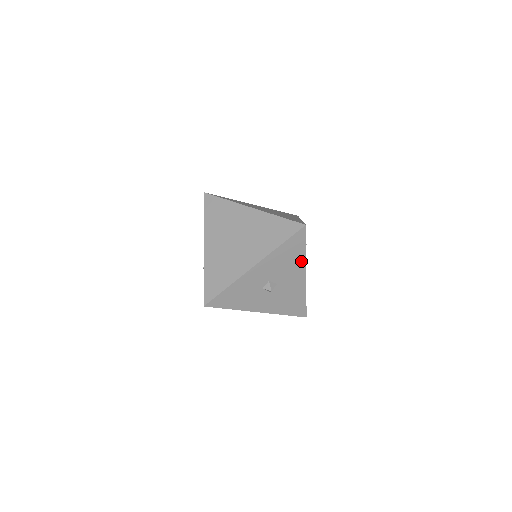
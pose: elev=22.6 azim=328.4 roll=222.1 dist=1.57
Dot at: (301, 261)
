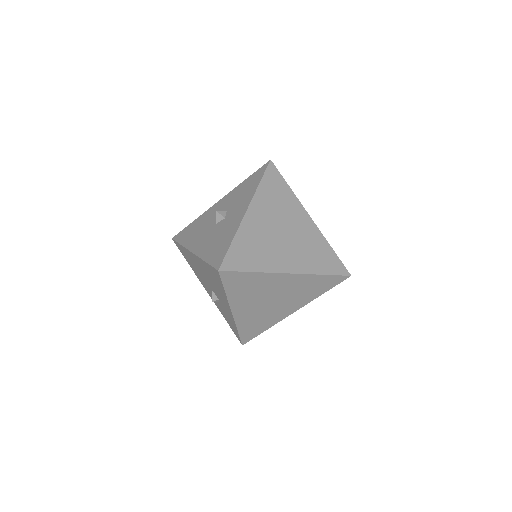
Dot at: occluded
